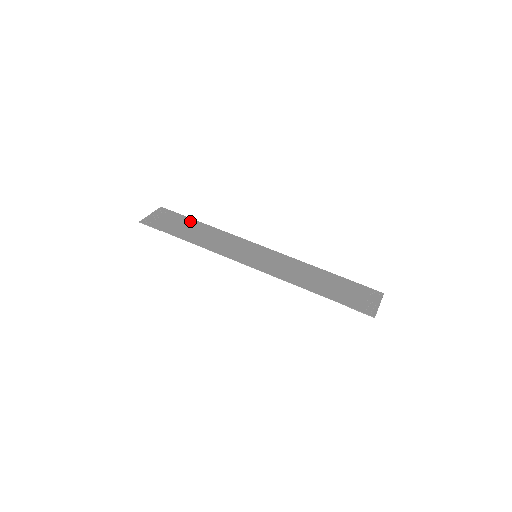
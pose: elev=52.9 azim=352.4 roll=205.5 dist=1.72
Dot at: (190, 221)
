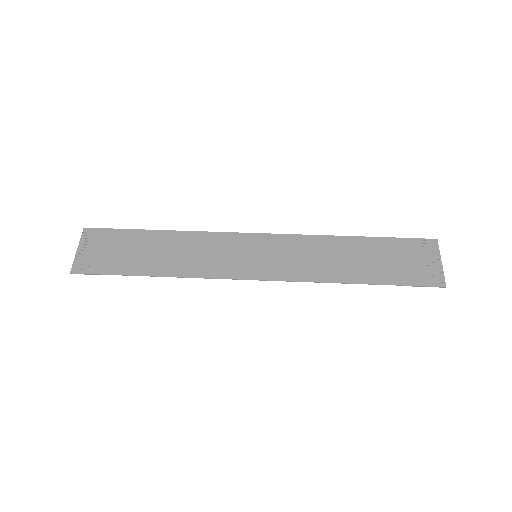
Dot at: (138, 236)
